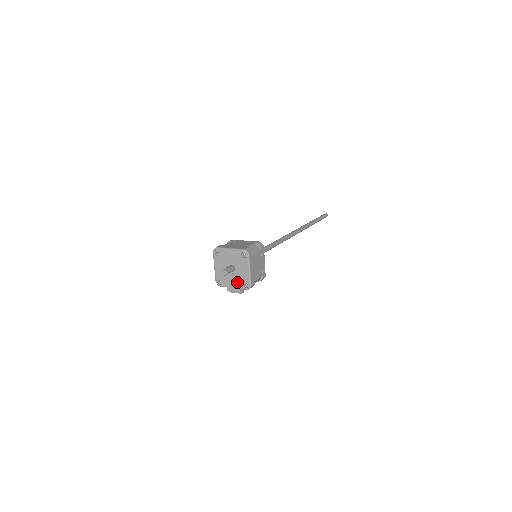
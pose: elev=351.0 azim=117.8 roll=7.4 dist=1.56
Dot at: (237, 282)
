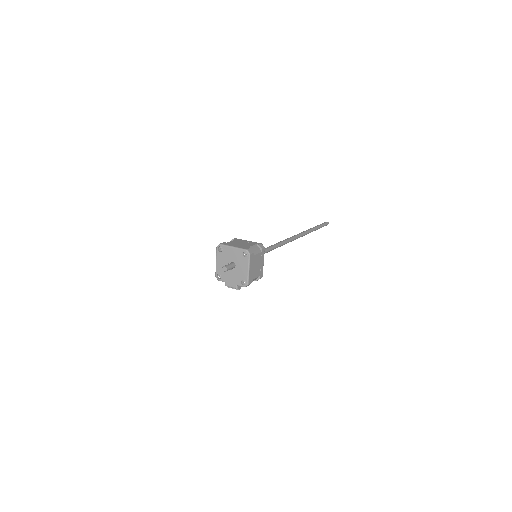
Dot at: (235, 279)
